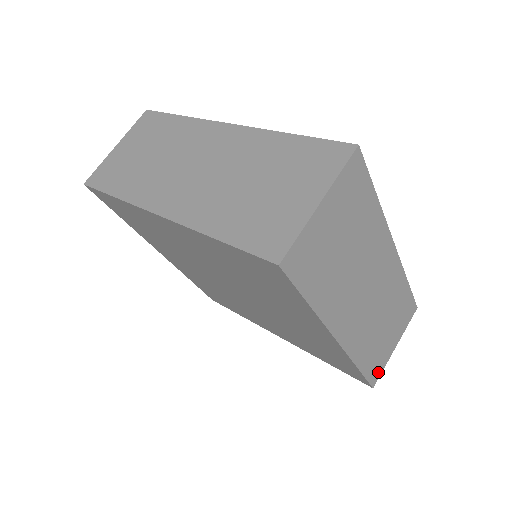
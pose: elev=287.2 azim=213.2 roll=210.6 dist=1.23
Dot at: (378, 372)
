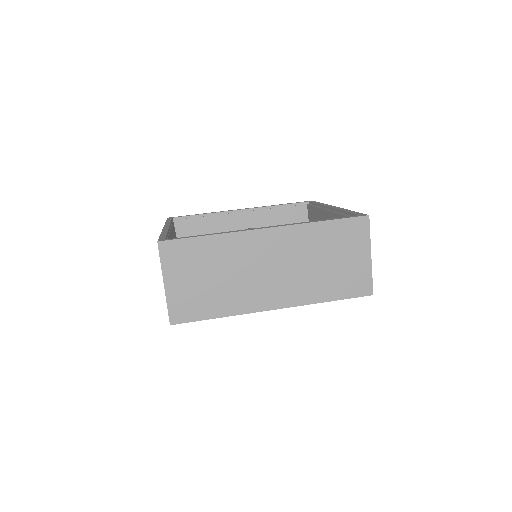
Dot at: (365, 284)
